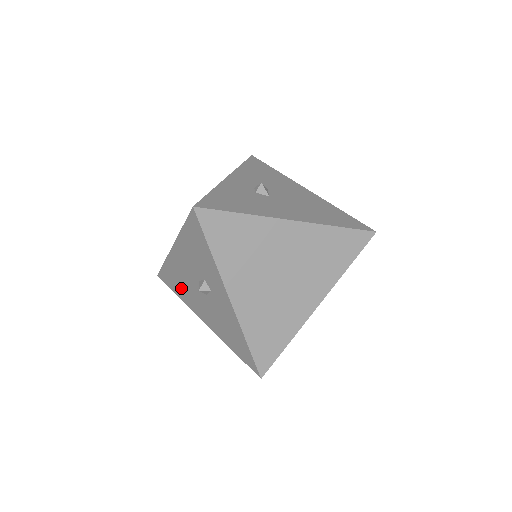
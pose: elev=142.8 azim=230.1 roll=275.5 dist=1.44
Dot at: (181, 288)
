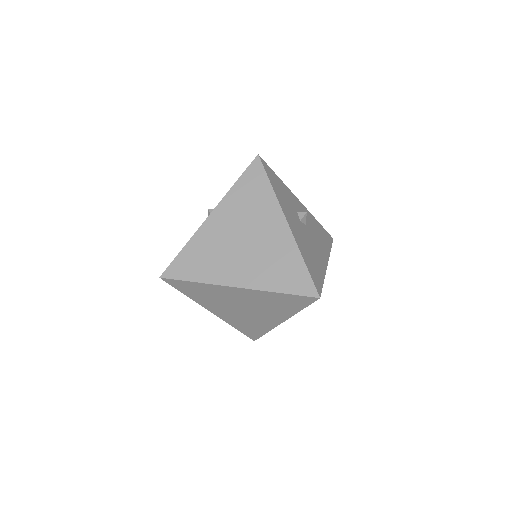
Dot at: occluded
